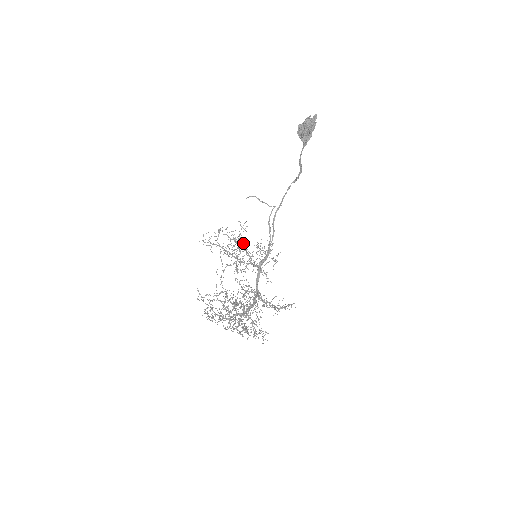
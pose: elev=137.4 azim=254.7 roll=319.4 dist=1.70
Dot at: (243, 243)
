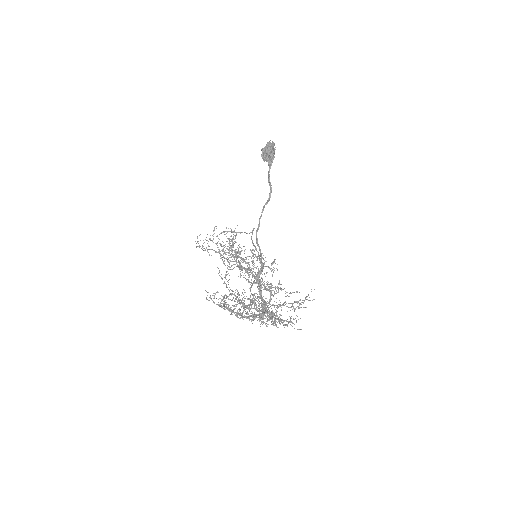
Dot at: (238, 248)
